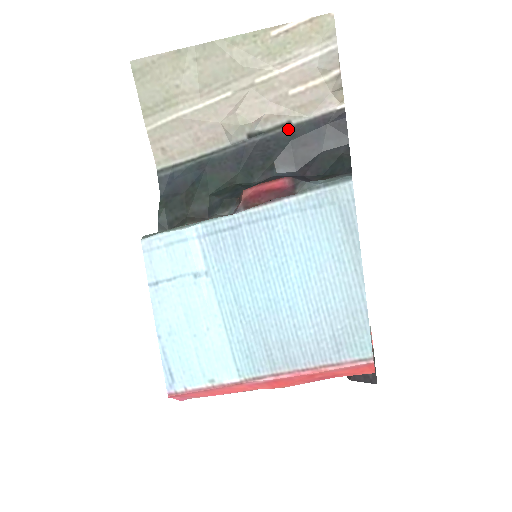
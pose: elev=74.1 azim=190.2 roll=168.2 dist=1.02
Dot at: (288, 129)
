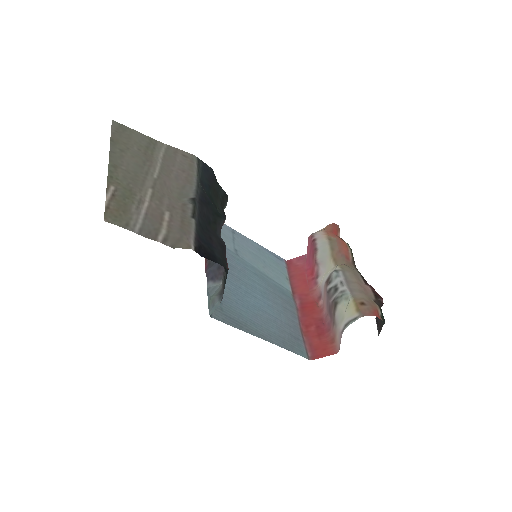
Dot at: (197, 220)
